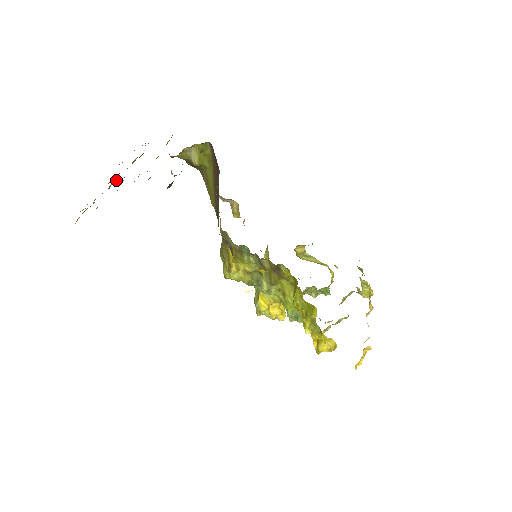
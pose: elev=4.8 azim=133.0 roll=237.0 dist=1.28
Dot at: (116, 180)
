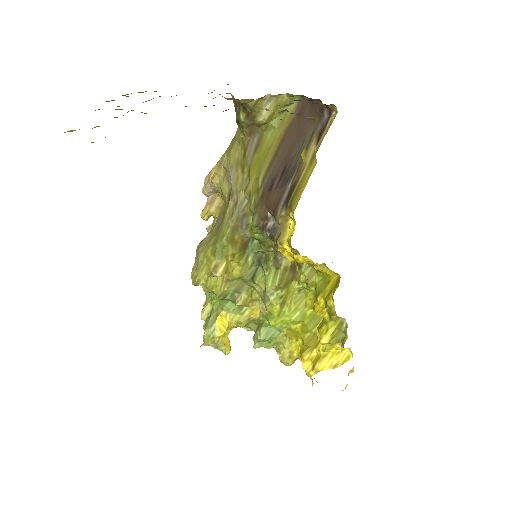
Dot at: (133, 110)
